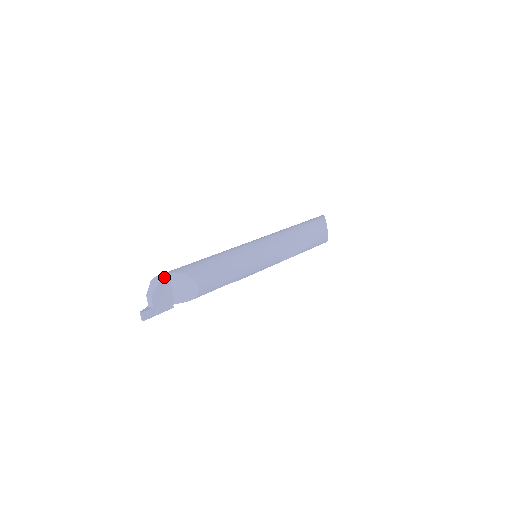
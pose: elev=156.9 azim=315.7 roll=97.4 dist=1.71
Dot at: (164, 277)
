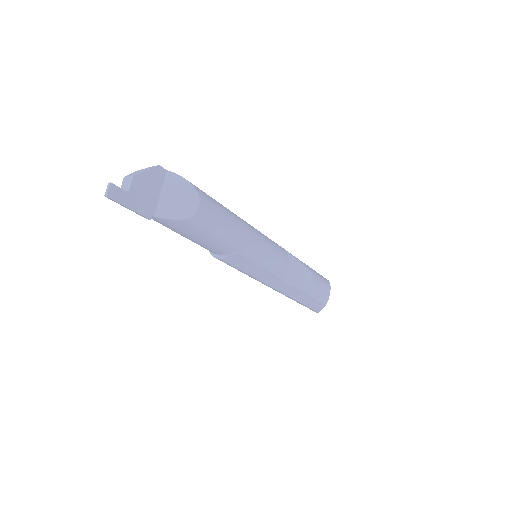
Dot at: (159, 169)
